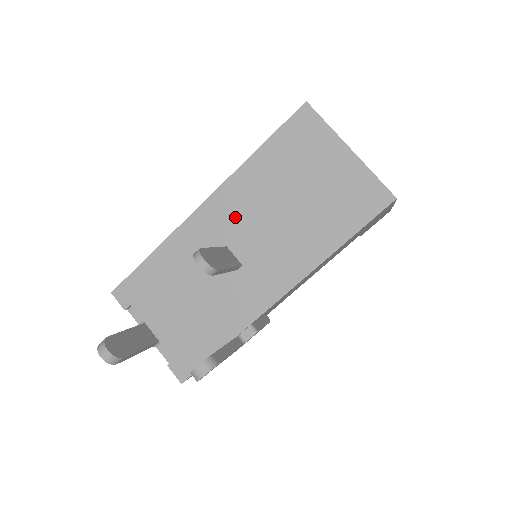
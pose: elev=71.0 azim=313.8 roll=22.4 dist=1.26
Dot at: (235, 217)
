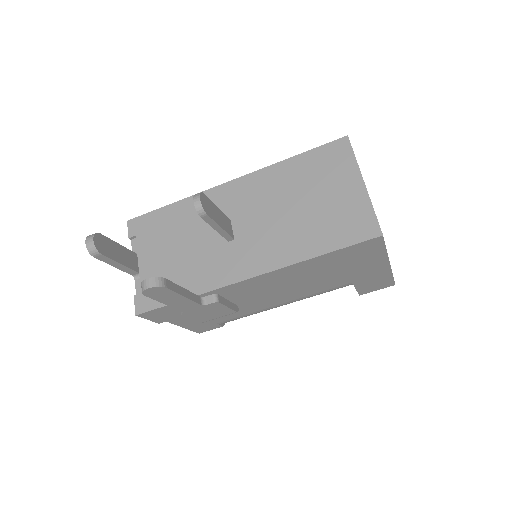
Dot at: (249, 200)
